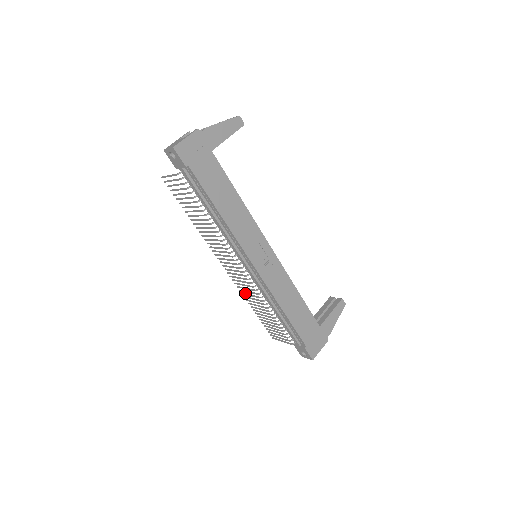
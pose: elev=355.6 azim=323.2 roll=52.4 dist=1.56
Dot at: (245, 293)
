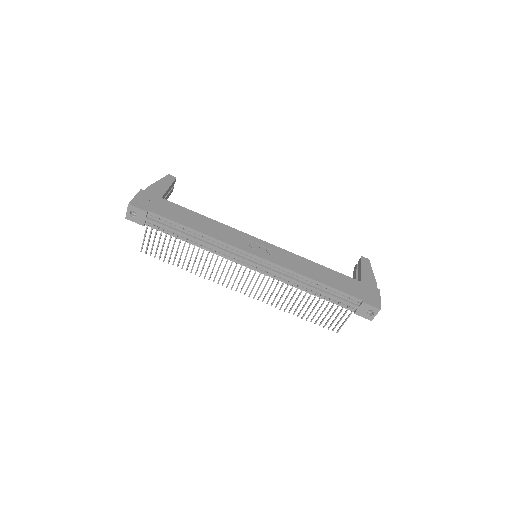
Dot at: (277, 303)
